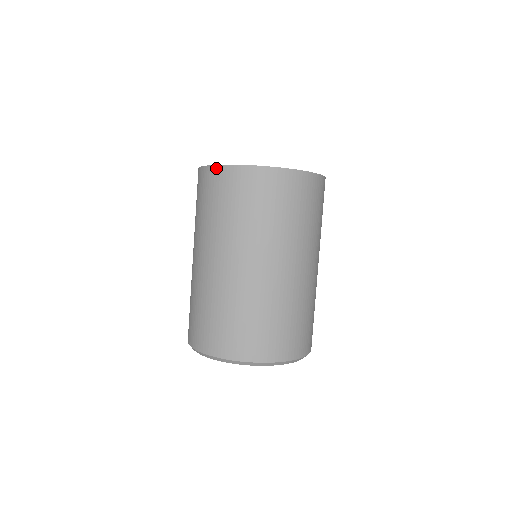
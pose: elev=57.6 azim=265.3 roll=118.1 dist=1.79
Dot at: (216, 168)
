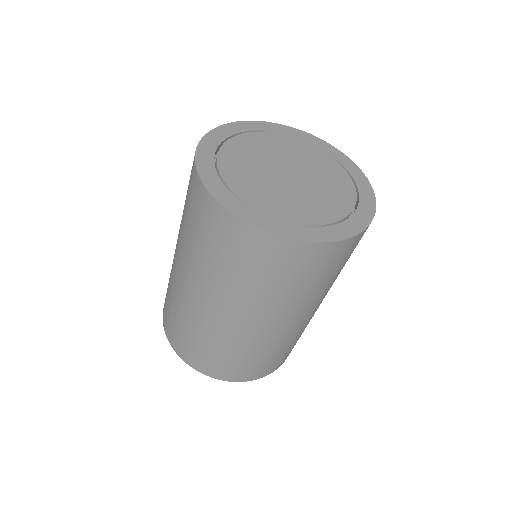
Dot at: (231, 217)
